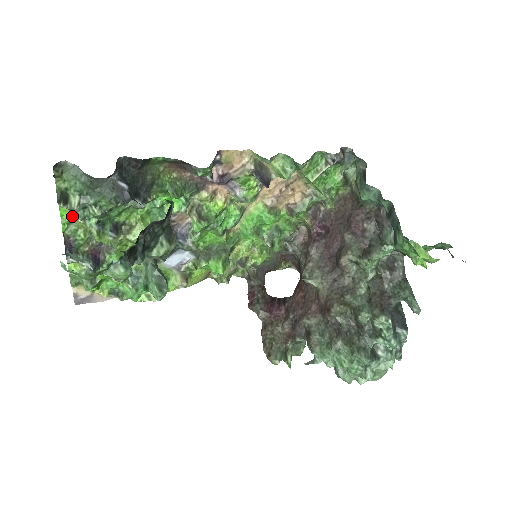
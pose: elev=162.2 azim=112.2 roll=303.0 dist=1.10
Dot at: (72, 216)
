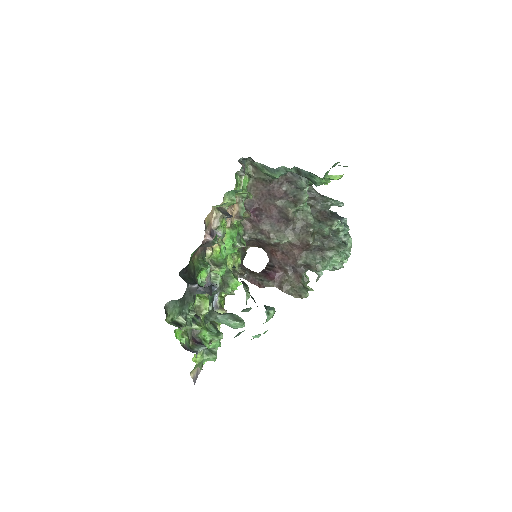
Dot at: occluded
